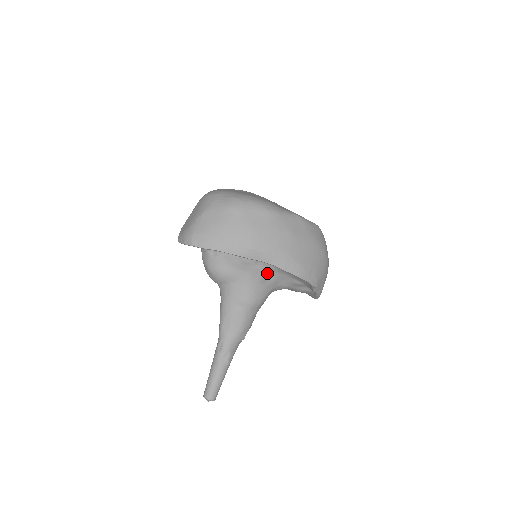
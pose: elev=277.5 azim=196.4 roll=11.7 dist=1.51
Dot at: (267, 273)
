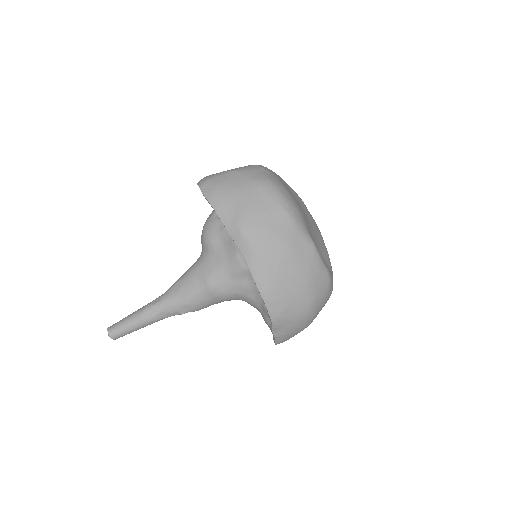
Dot at: (245, 272)
